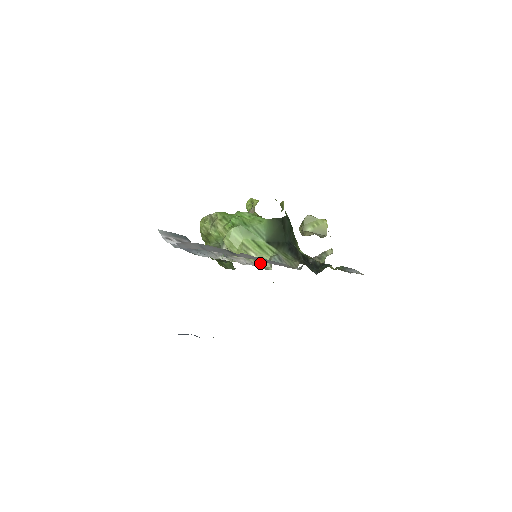
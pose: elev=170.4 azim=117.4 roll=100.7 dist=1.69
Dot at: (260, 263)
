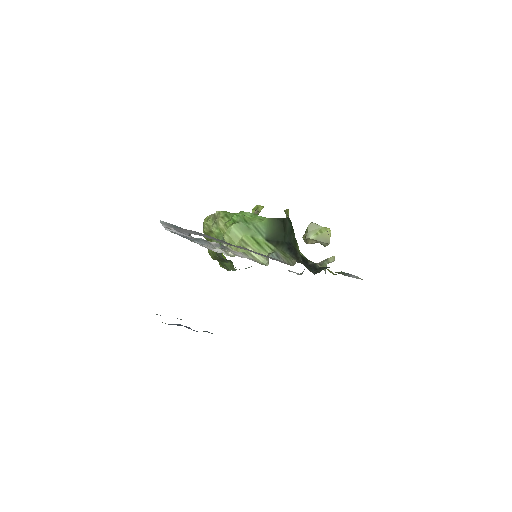
Dot at: (258, 259)
